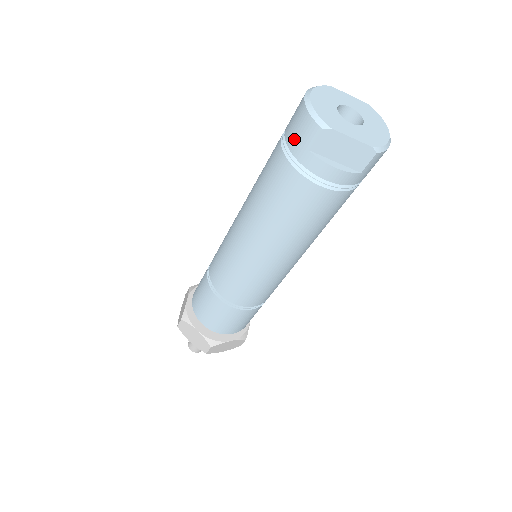
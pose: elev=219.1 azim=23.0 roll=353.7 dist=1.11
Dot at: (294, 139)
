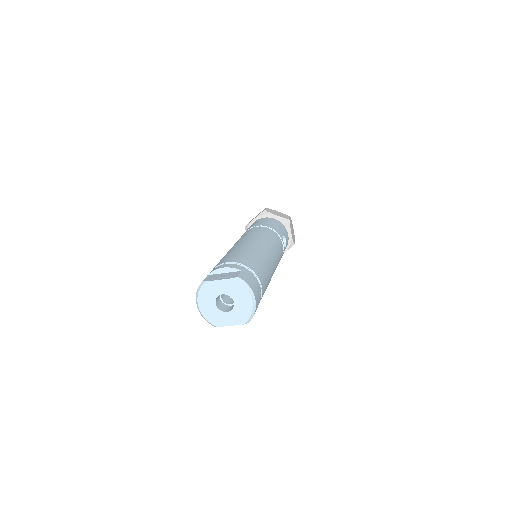
Dot at: occluded
